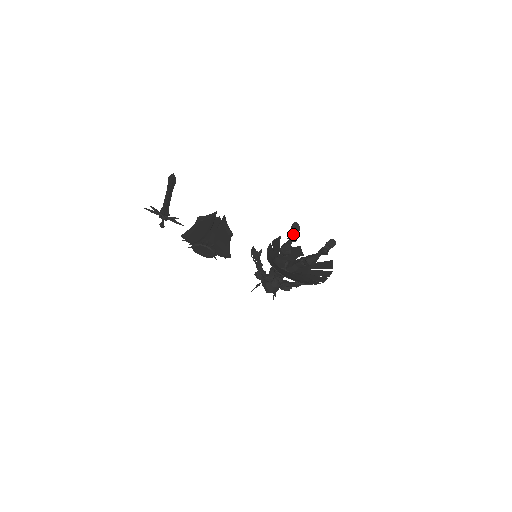
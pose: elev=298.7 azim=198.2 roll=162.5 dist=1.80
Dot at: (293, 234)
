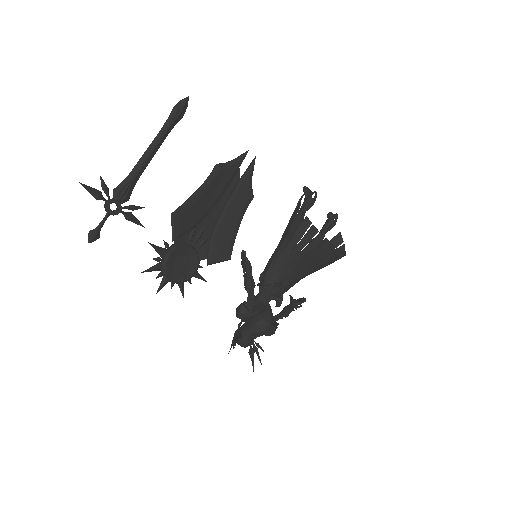
Dot at: (314, 191)
